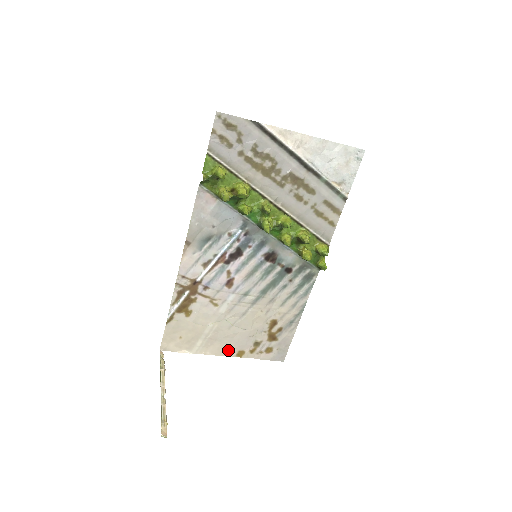
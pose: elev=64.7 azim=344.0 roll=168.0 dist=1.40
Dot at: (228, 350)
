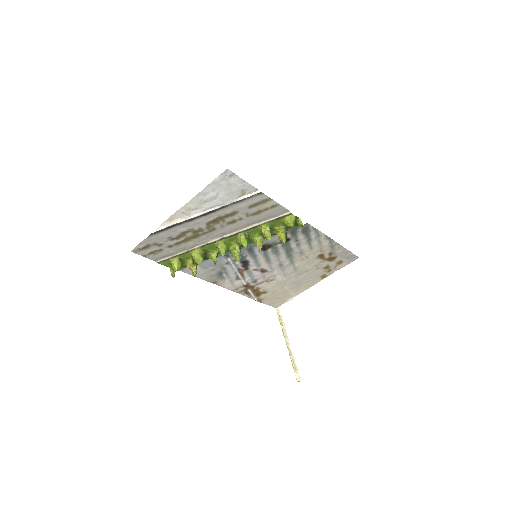
Dot at: (313, 282)
